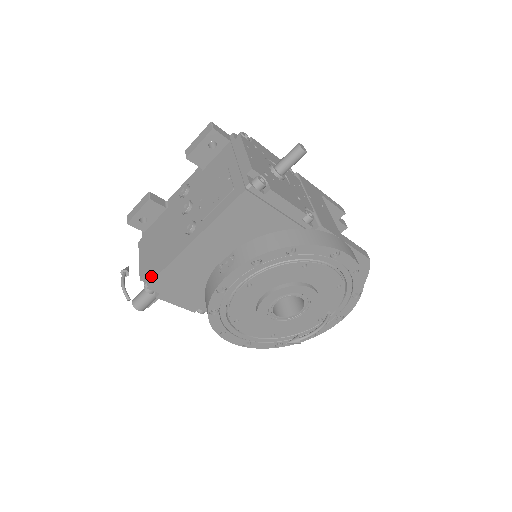
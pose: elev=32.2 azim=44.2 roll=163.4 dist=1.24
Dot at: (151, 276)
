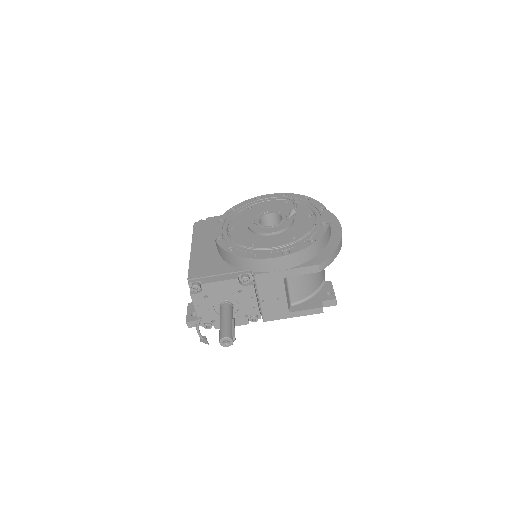
Dot at: occluded
